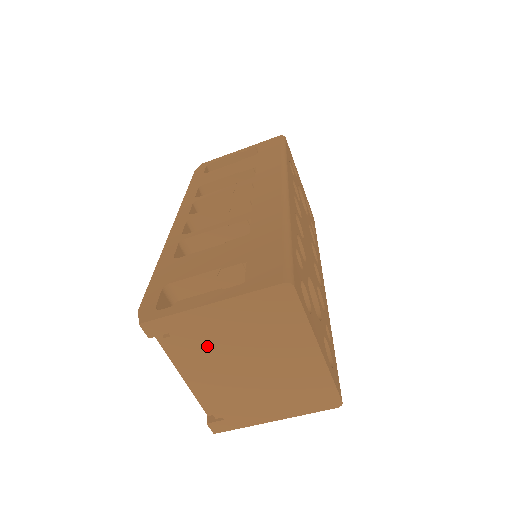
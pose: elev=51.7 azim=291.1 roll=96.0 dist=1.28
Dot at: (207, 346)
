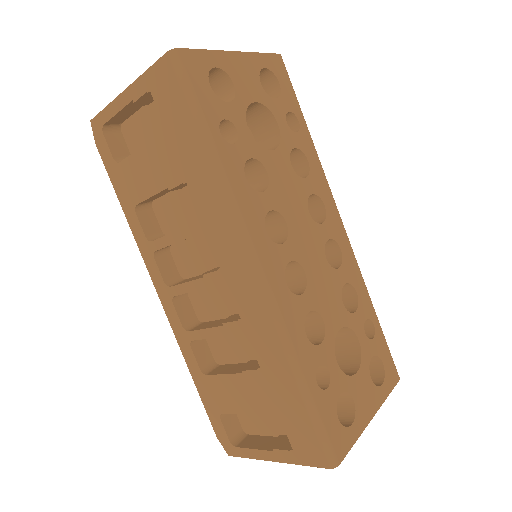
Dot at: occluded
